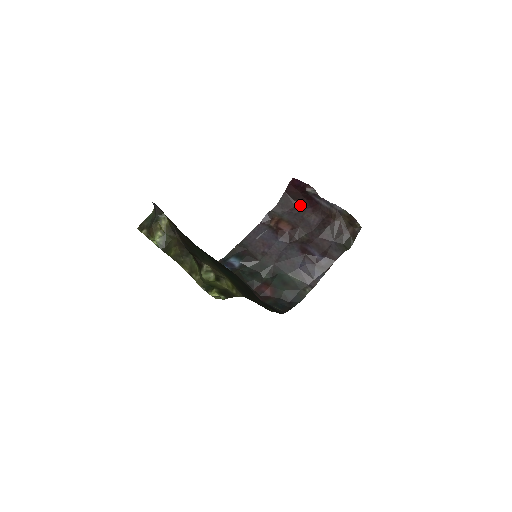
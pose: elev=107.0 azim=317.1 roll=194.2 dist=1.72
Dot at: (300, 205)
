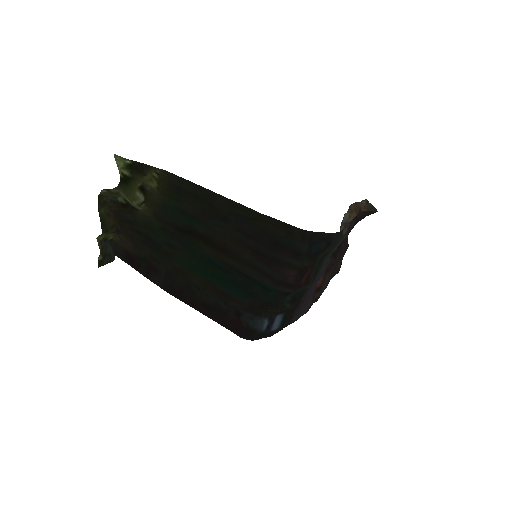
Dot at: occluded
